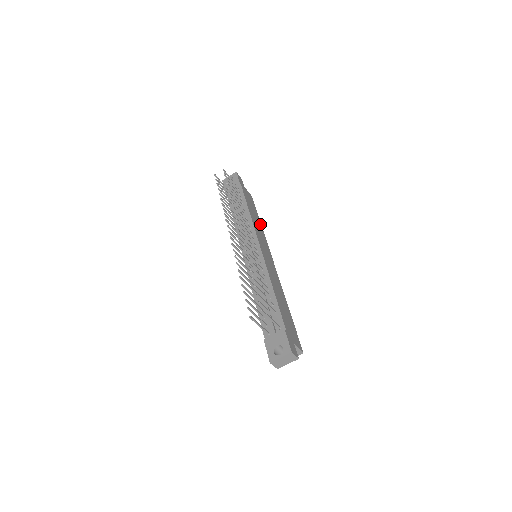
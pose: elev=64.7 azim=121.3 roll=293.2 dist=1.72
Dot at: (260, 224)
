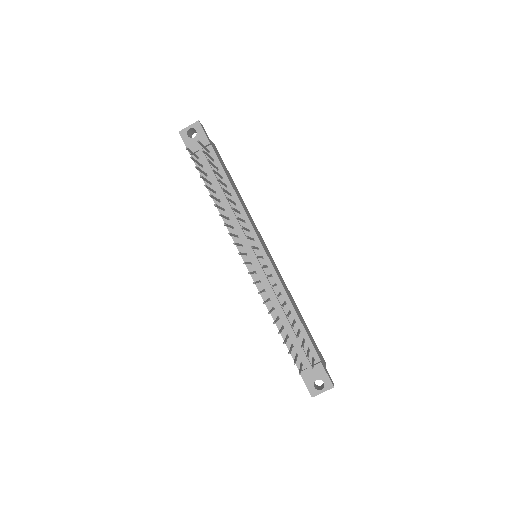
Dot at: (240, 196)
